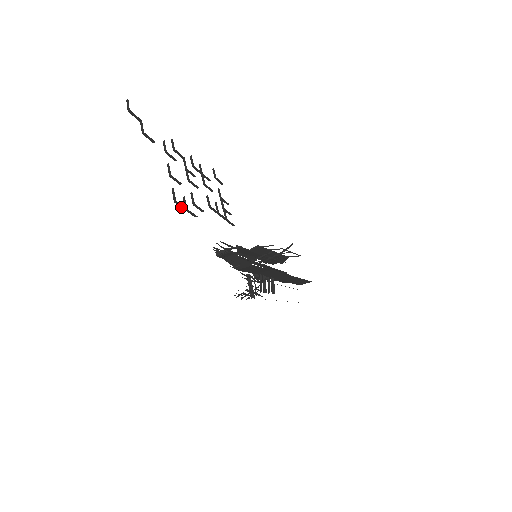
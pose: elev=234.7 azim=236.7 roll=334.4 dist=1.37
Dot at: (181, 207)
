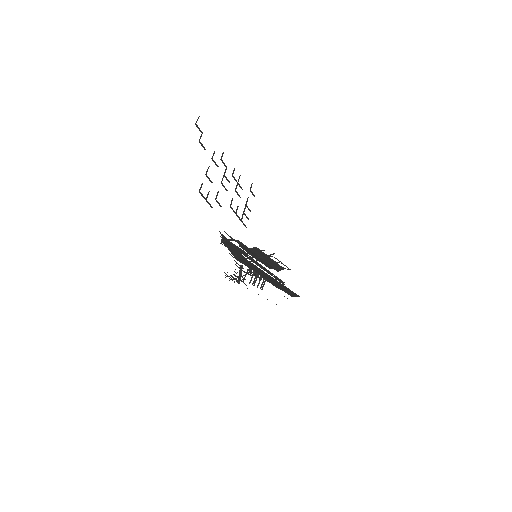
Dot at: (203, 197)
